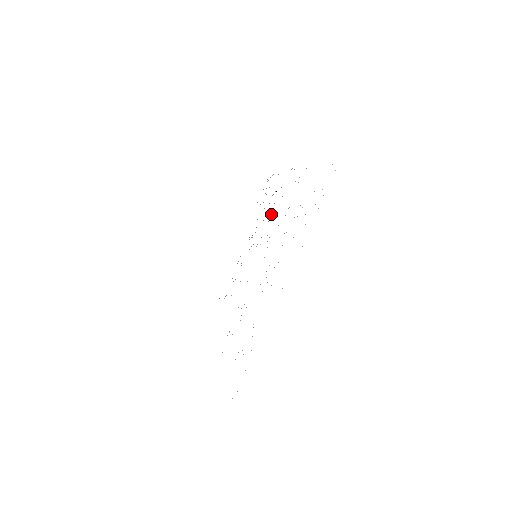
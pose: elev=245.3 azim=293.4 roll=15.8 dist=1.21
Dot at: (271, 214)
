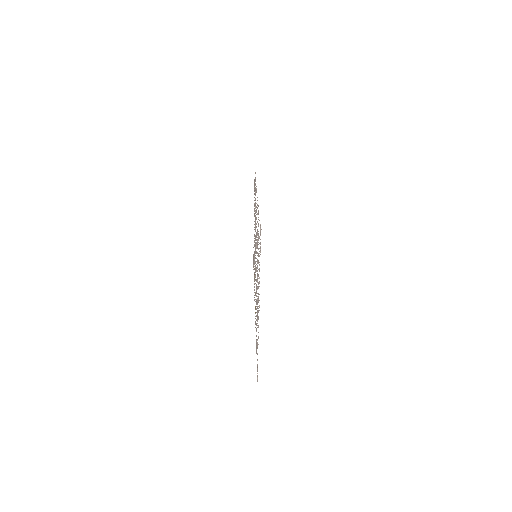
Dot at: occluded
